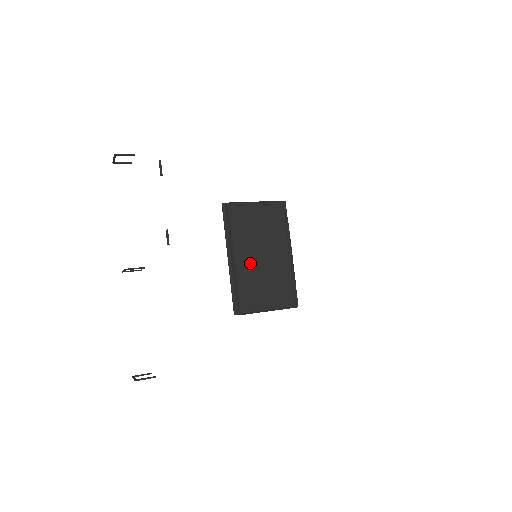
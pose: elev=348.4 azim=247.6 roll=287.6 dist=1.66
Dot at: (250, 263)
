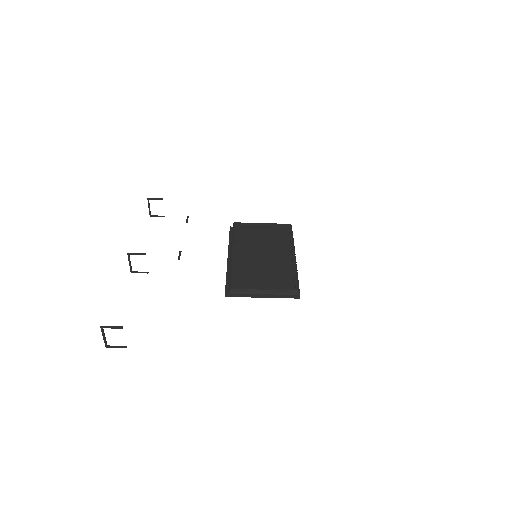
Dot at: (248, 258)
